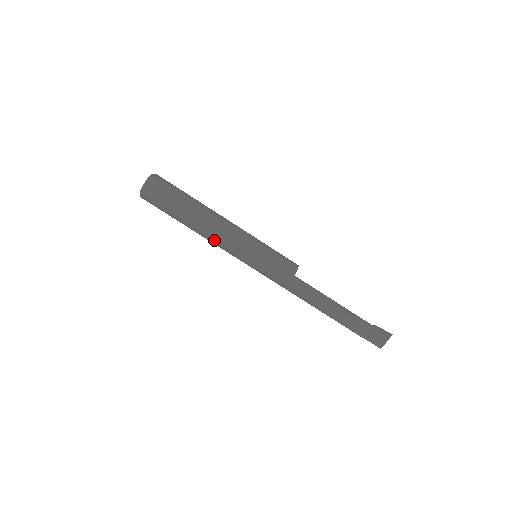
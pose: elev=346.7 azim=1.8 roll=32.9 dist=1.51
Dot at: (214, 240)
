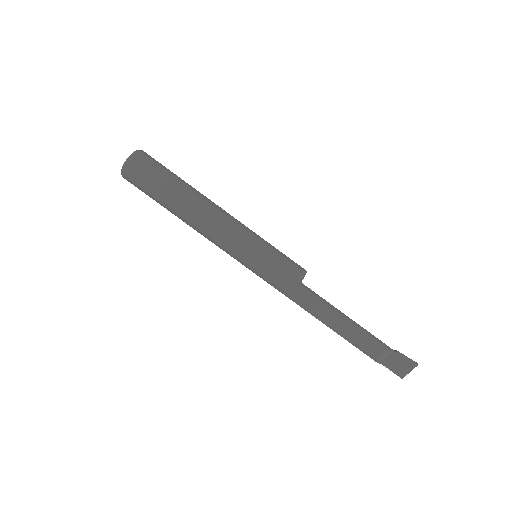
Dot at: (205, 235)
